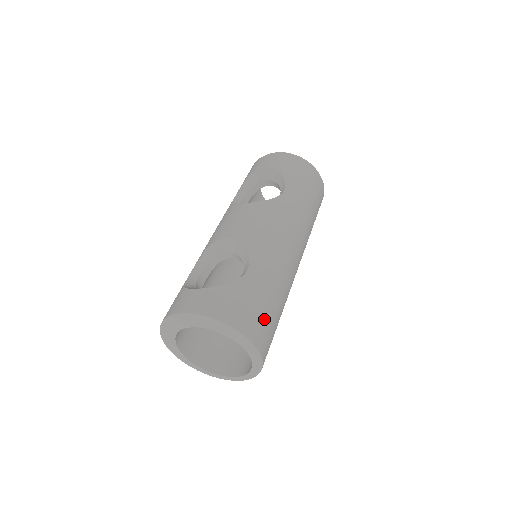
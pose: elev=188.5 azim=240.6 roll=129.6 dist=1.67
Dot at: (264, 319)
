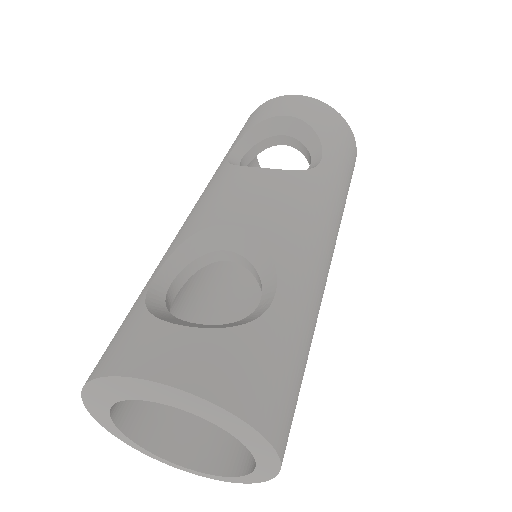
Dot at: (293, 397)
